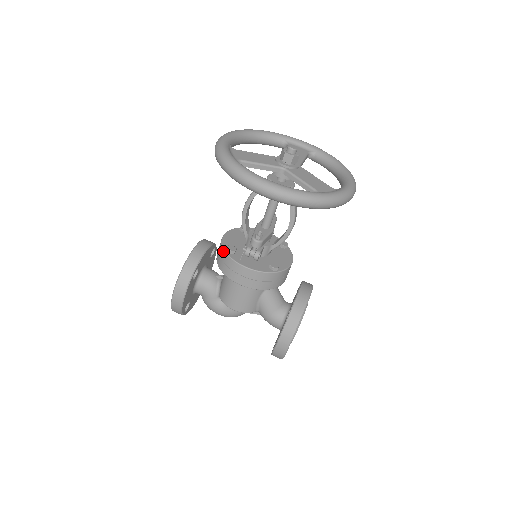
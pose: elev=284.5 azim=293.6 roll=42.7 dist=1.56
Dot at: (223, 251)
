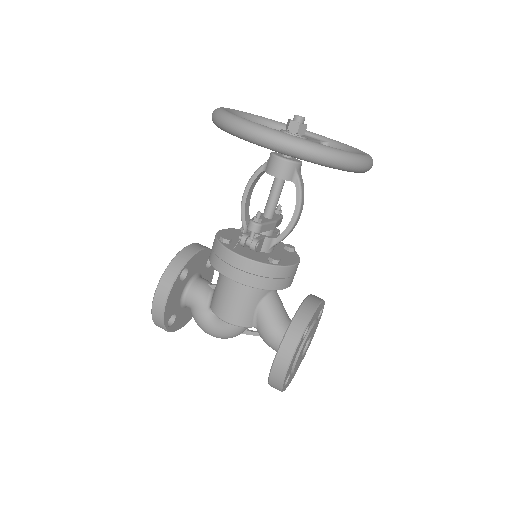
Dot at: (216, 241)
